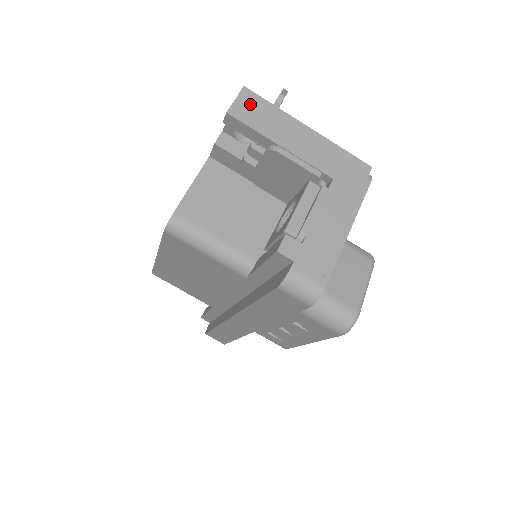
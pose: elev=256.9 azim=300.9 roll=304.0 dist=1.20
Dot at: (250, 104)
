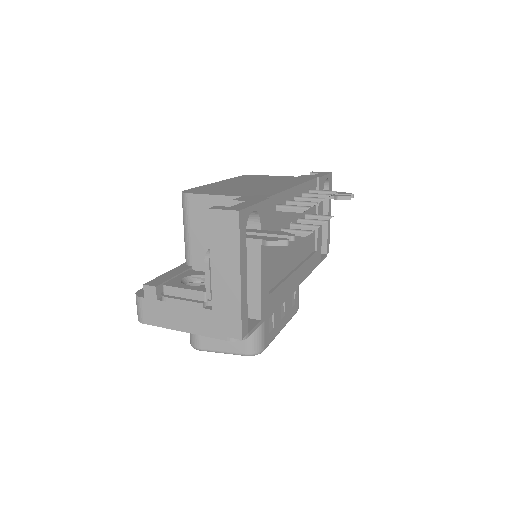
Dot at: (227, 223)
